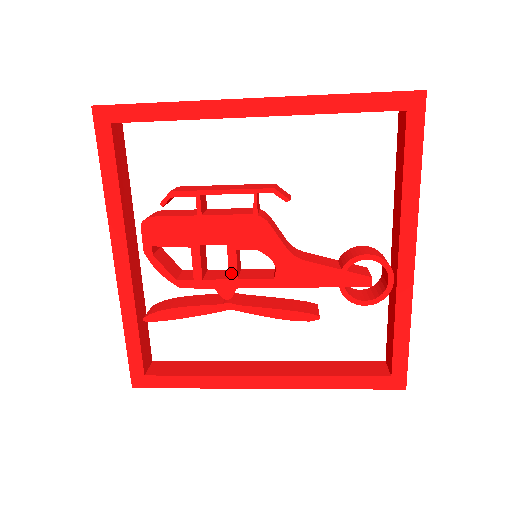
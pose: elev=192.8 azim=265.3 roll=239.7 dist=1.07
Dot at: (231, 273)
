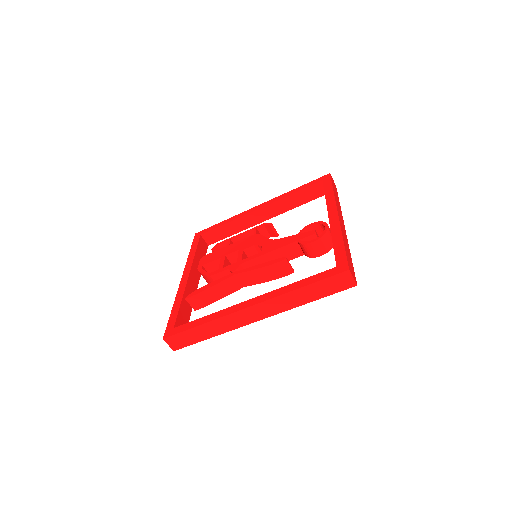
Dot at: (239, 259)
